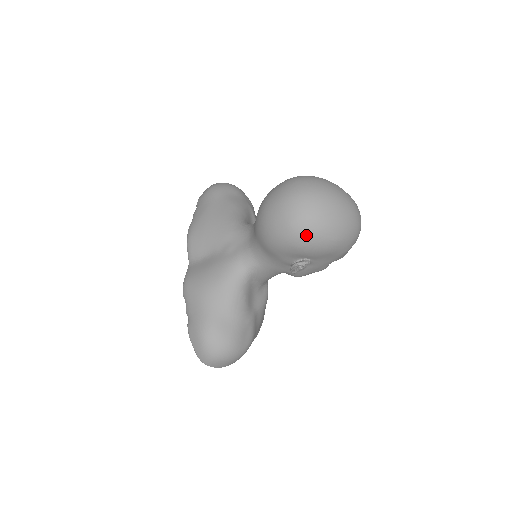
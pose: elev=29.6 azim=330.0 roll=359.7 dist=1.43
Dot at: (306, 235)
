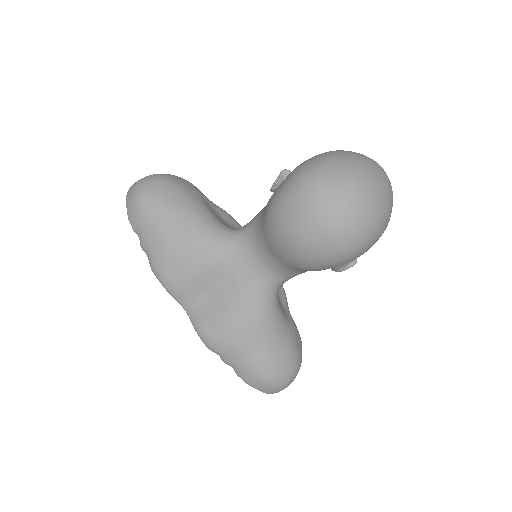
Dot at: (364, 246)
